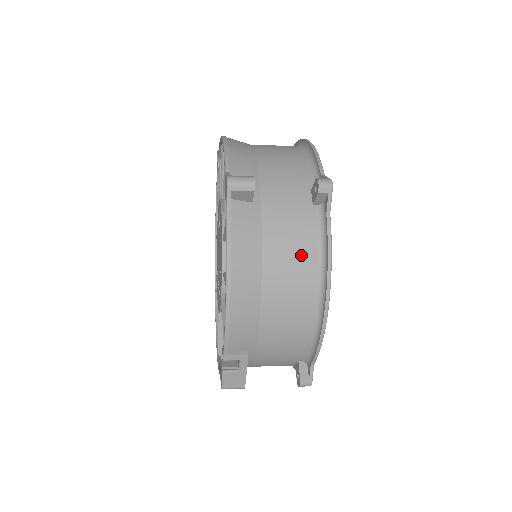
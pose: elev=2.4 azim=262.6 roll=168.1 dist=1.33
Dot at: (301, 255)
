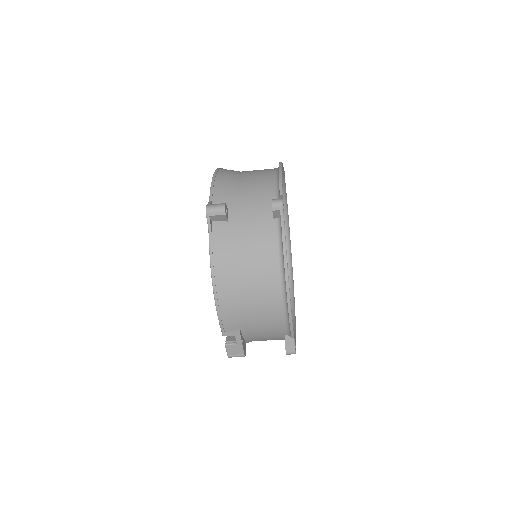
Dot at: (265, 257)
